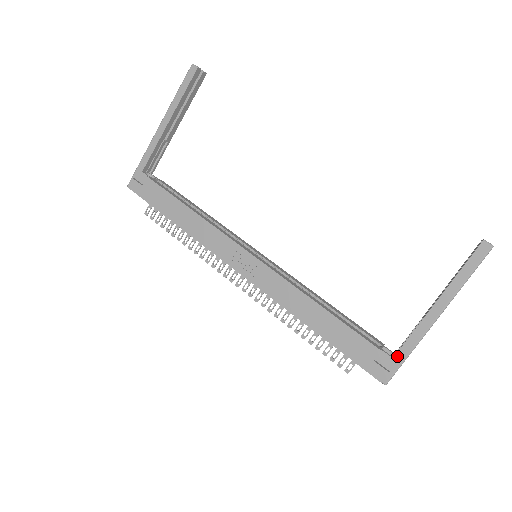
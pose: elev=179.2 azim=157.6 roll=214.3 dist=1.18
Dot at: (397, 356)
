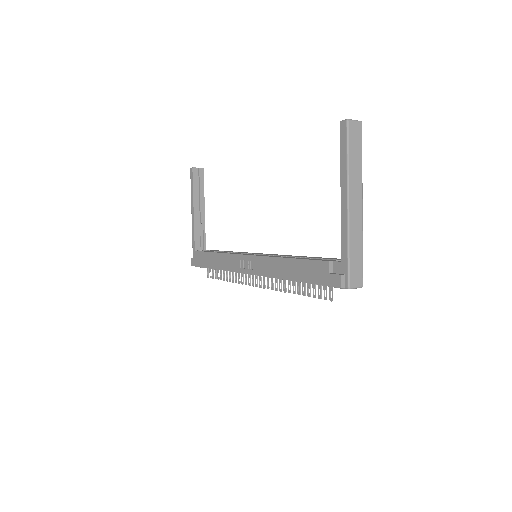
Dot at: (342, 258)
